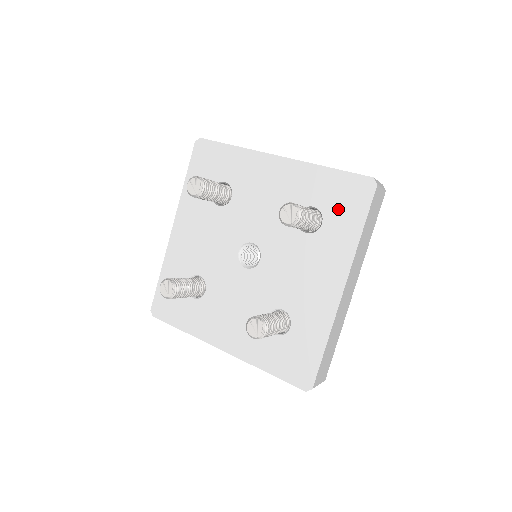
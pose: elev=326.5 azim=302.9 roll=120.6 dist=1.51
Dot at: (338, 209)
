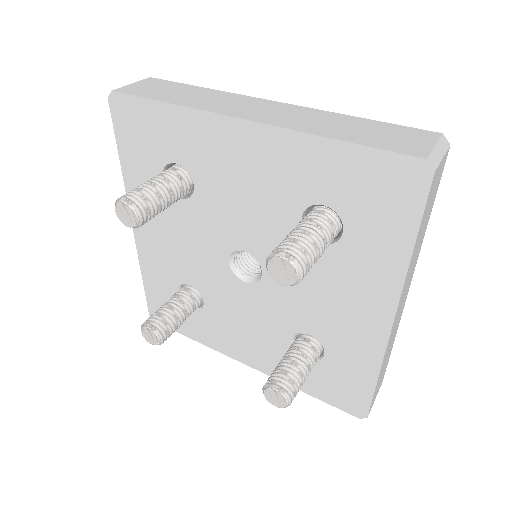
Dot at: (366, 211)
